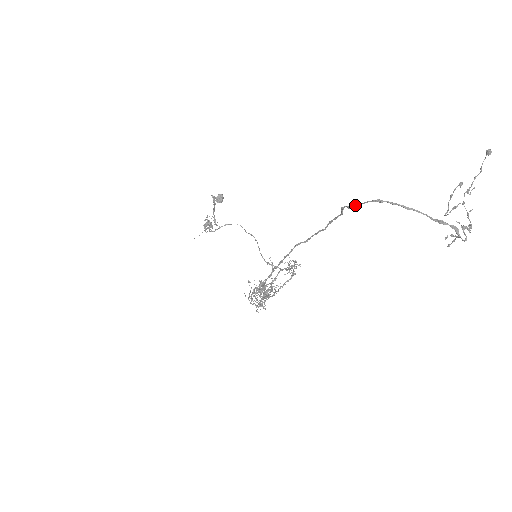
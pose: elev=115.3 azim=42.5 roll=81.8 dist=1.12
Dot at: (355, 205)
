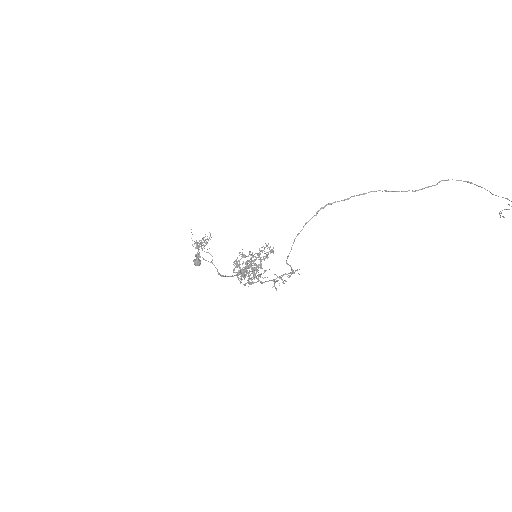
Dot at: occluded
